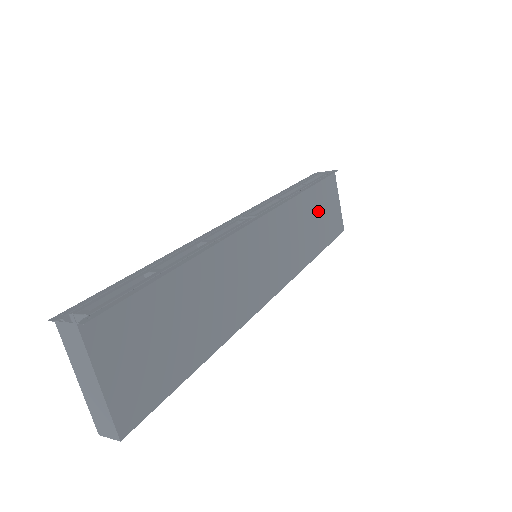
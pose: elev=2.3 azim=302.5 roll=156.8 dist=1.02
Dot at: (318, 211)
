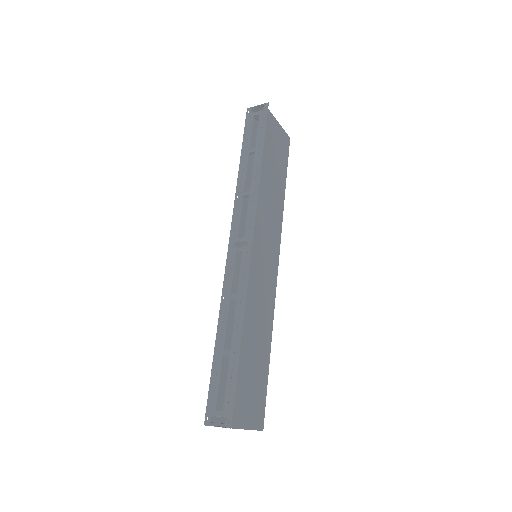
Dot at: (271, 161)
